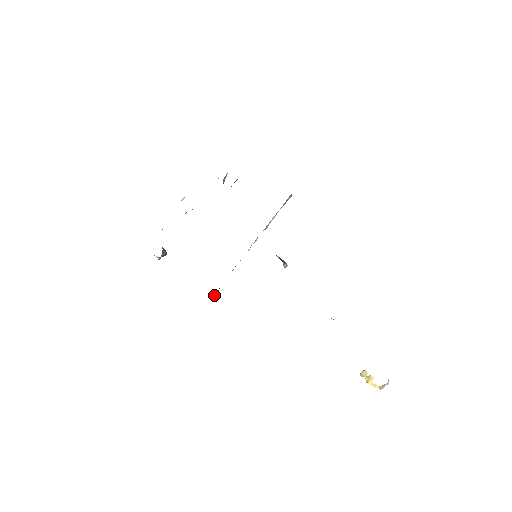
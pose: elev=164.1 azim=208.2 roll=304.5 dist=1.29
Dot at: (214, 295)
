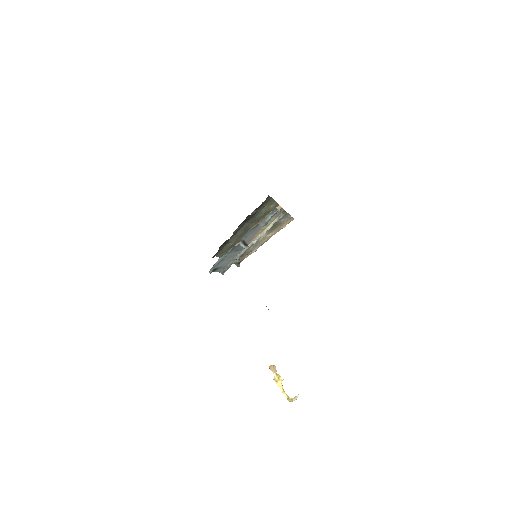
Dot at: (223, 273)
